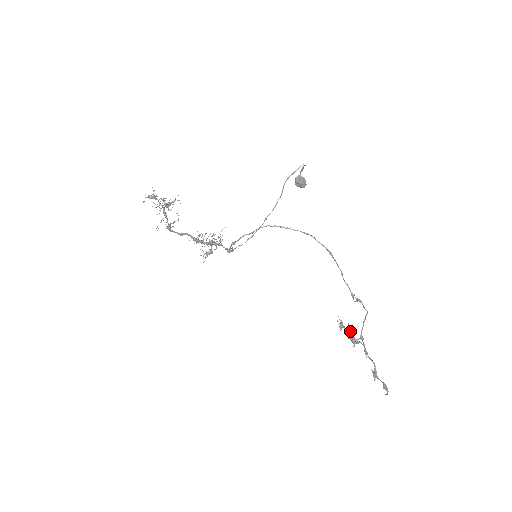
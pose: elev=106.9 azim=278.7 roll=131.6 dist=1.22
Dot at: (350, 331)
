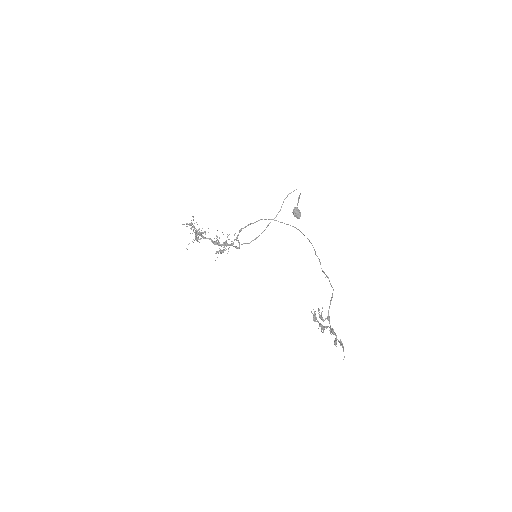
Dot at: occluded
